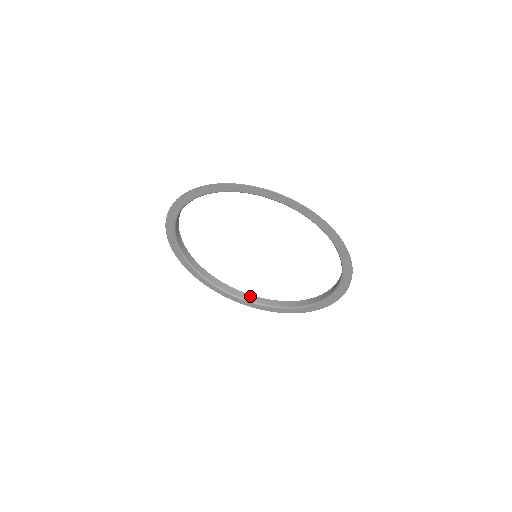
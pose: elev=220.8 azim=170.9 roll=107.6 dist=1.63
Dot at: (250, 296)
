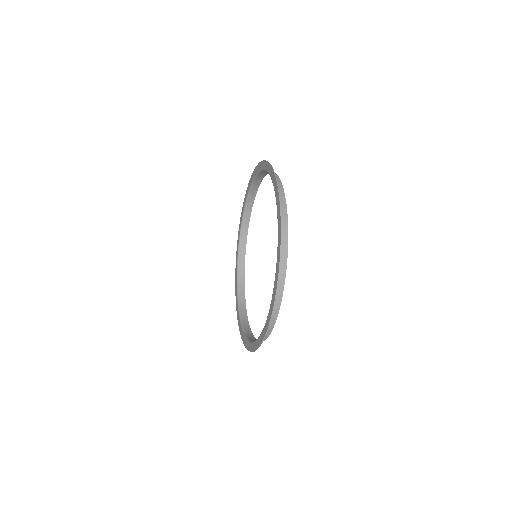
Dot at: (253, 336)
